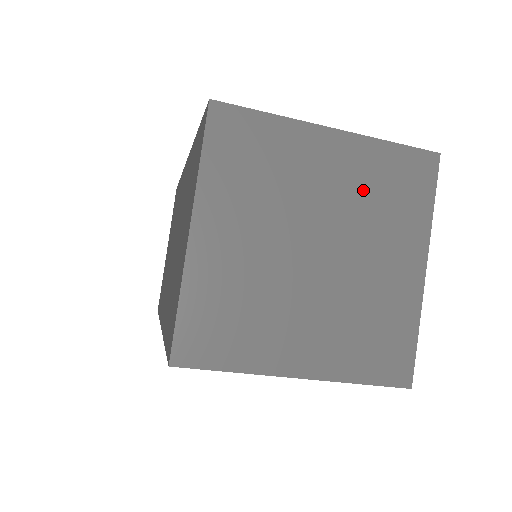
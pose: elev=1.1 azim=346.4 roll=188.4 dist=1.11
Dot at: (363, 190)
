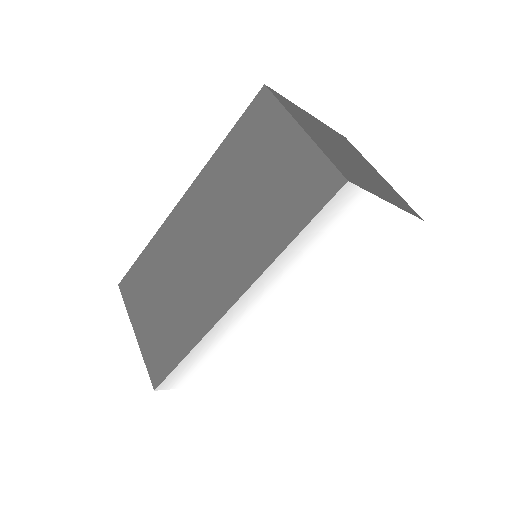
Dot at: (338, 139)
